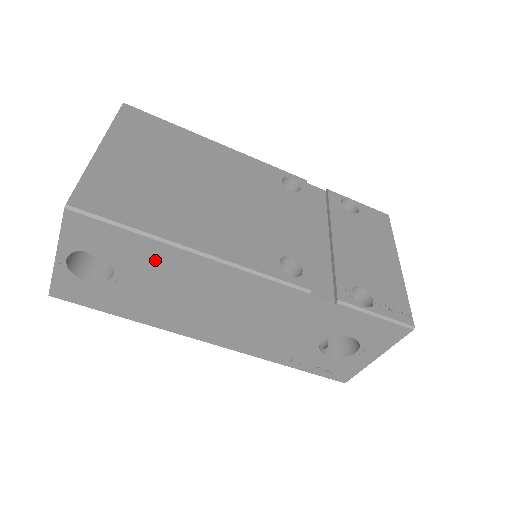
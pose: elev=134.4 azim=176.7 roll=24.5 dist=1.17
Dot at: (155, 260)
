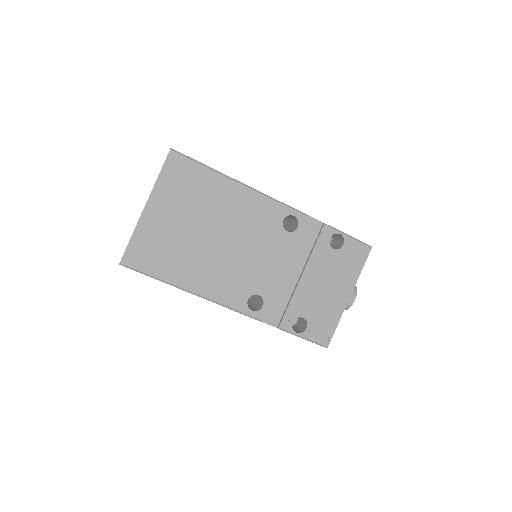
Dot at: occluded
